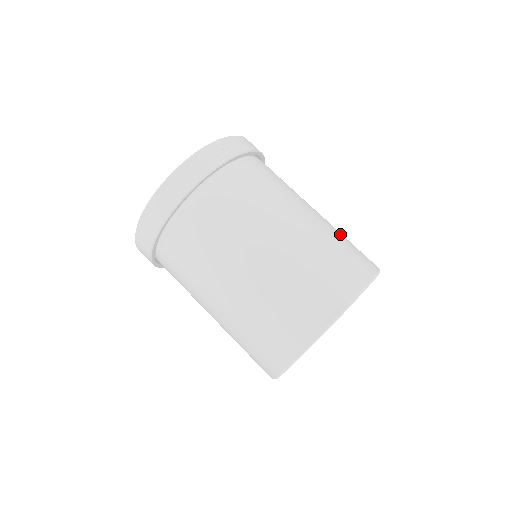
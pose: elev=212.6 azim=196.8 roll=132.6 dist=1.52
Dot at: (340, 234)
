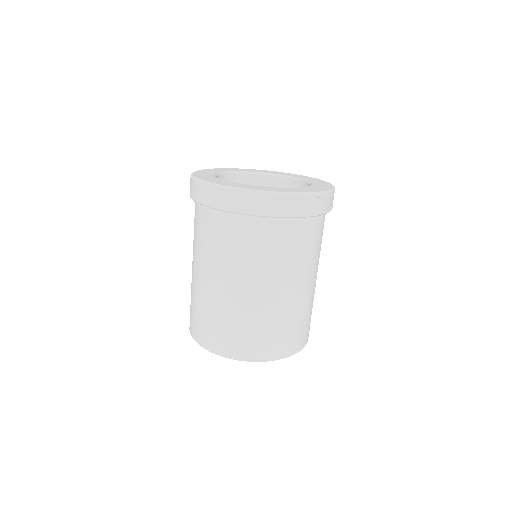
Dot at: occluded
